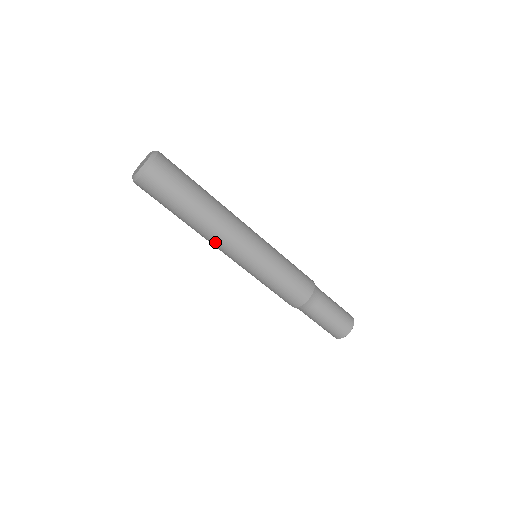
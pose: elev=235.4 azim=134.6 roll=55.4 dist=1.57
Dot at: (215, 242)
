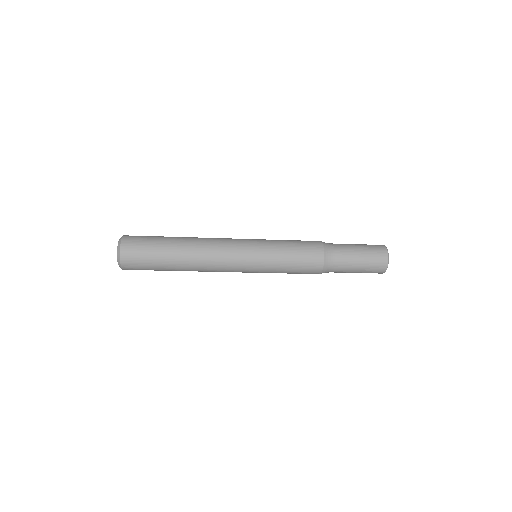
Dot at: occluded
